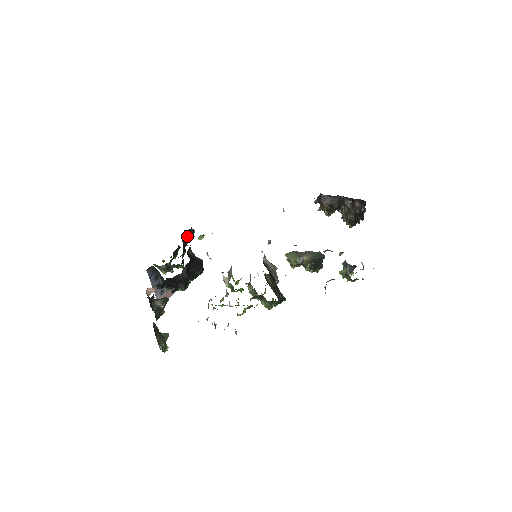
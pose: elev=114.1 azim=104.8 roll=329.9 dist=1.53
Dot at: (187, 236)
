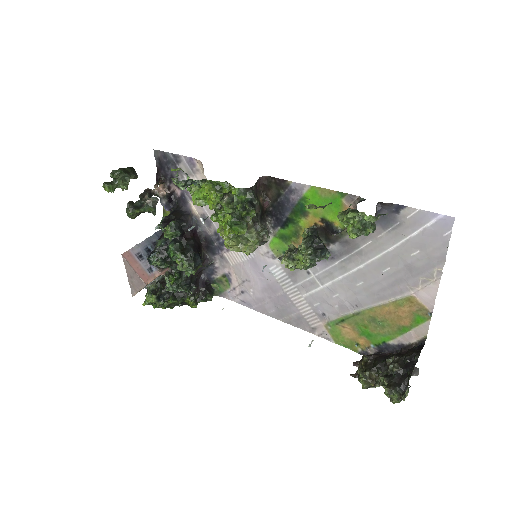
Dot at: (204, 287)
